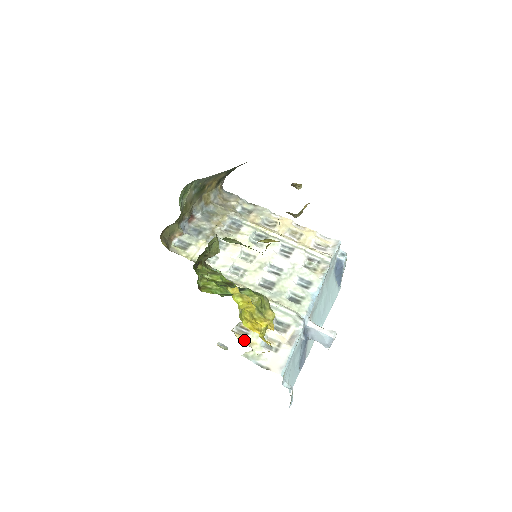
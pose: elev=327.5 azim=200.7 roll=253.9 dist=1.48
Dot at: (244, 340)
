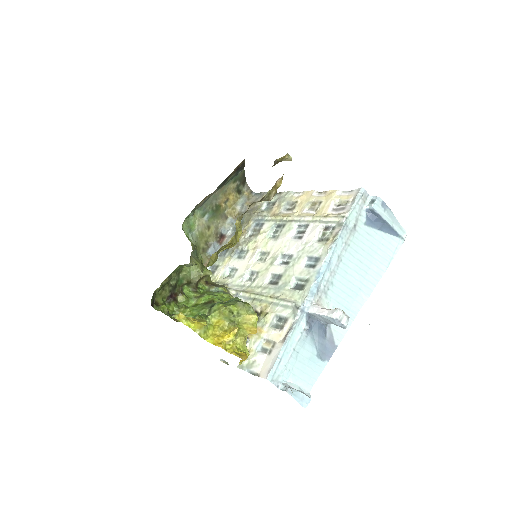
Dot at: occluded
